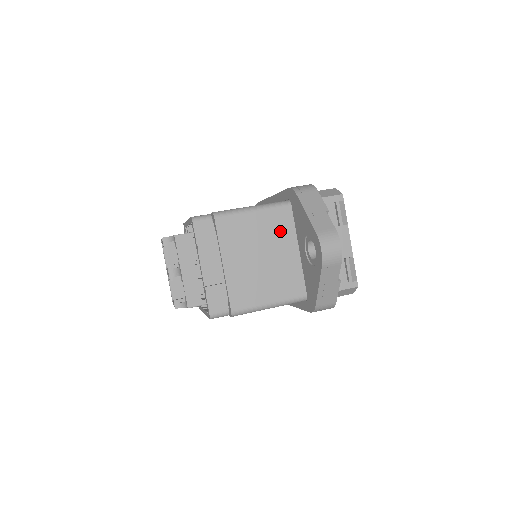
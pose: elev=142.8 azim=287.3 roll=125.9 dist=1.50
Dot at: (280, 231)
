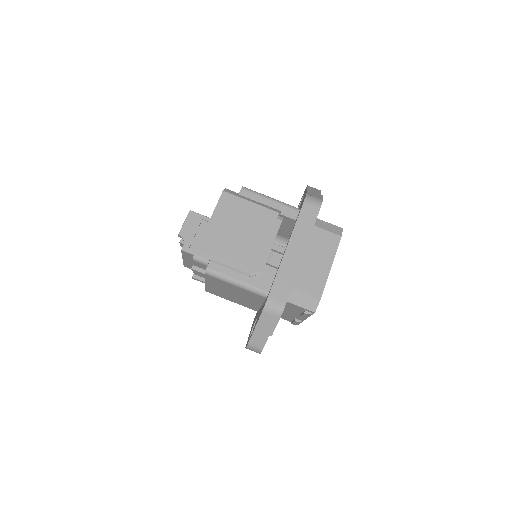
Dot at: (252, 297)
